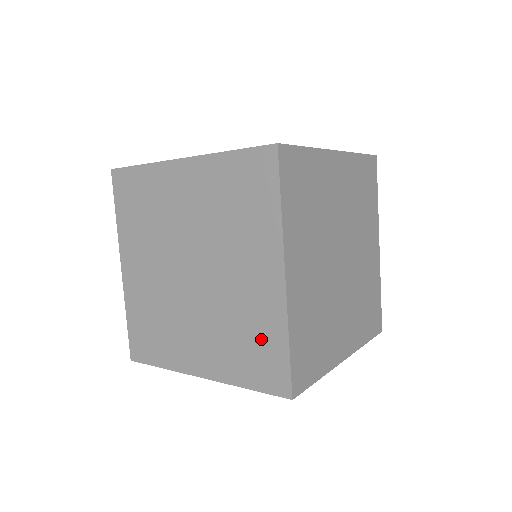
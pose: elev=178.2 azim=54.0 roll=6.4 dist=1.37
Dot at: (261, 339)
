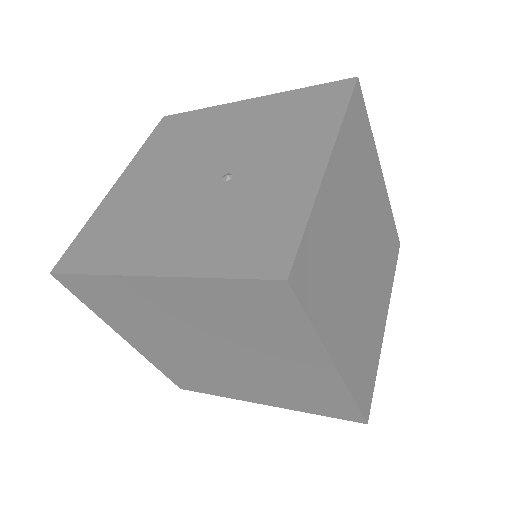
Dot at: (321, 396)
